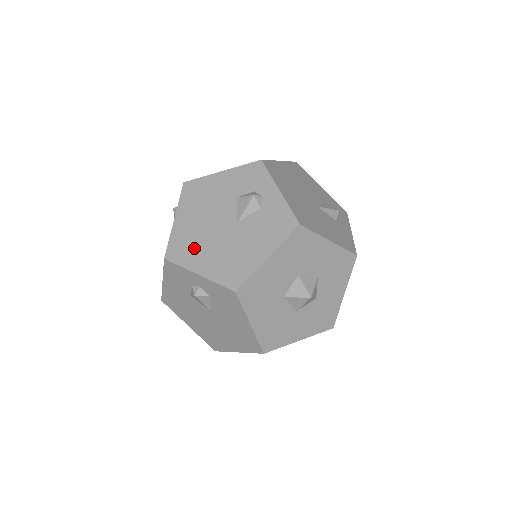
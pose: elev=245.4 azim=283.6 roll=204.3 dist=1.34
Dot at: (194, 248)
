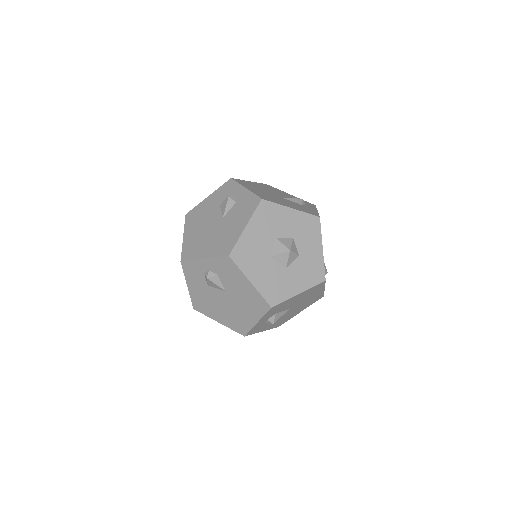
Dot at: (198, 246)
